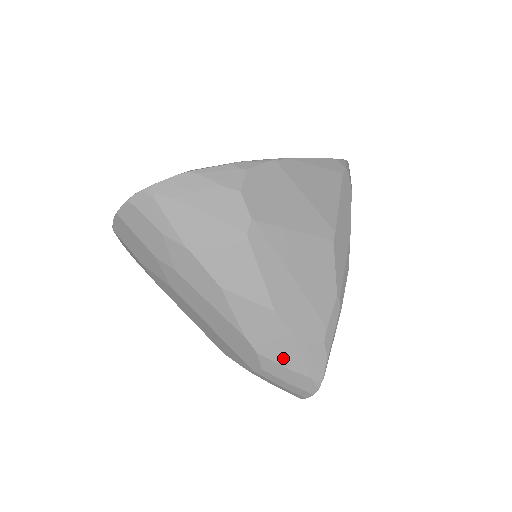
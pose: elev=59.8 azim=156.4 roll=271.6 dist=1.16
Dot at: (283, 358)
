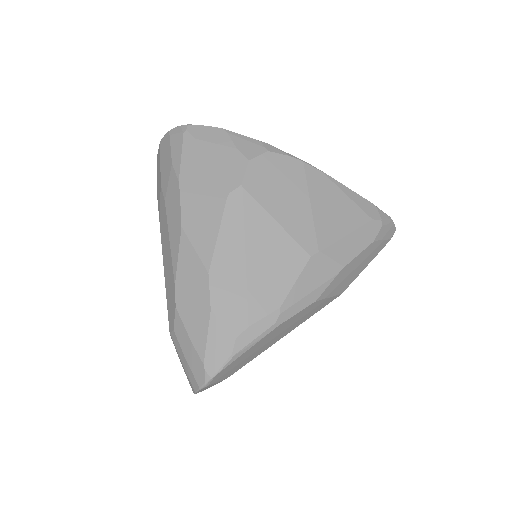
Dot at: (192, 326)
